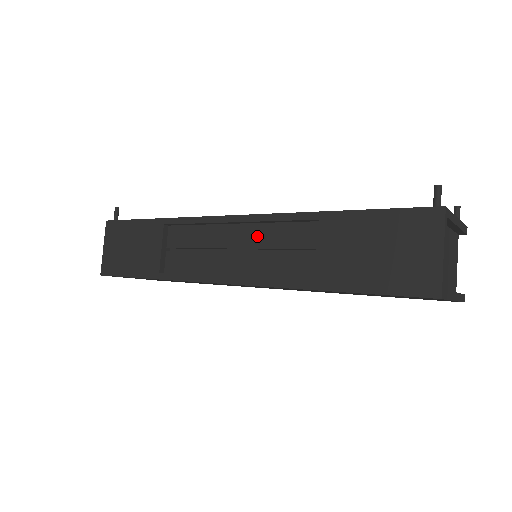
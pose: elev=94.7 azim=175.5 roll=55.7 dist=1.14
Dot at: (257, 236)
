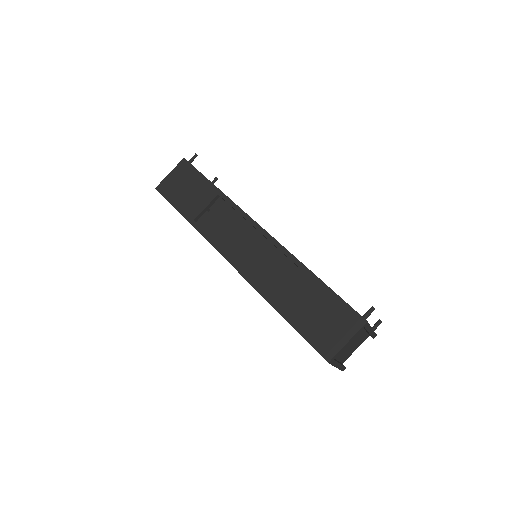
Dot at: (266, 250)
